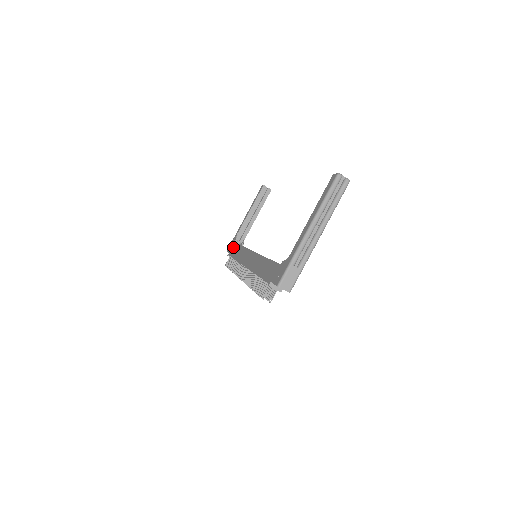
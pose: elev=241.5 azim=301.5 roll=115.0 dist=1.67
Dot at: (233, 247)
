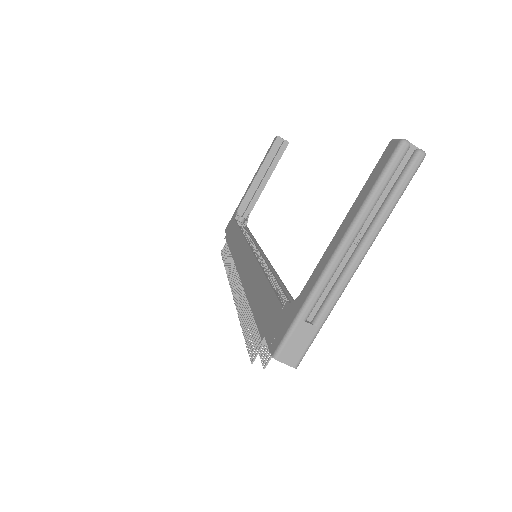
Dot at: (231, 227)
